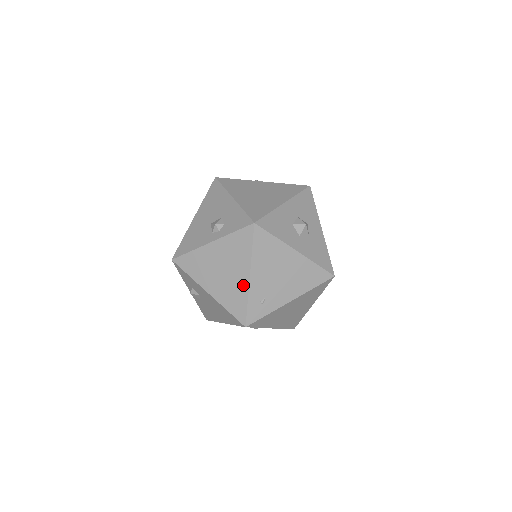
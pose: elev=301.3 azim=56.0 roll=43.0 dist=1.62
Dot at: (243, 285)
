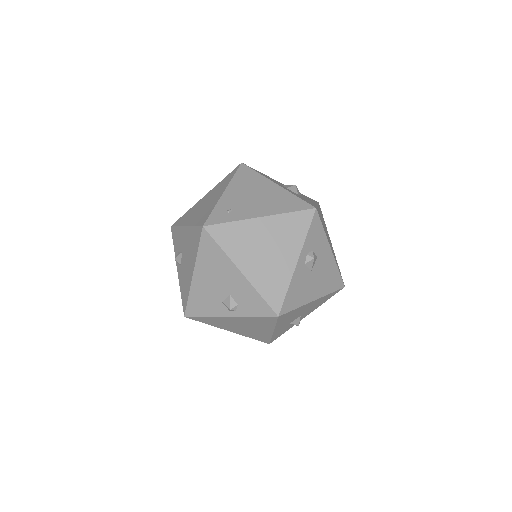
Dot at: (216, 200)
